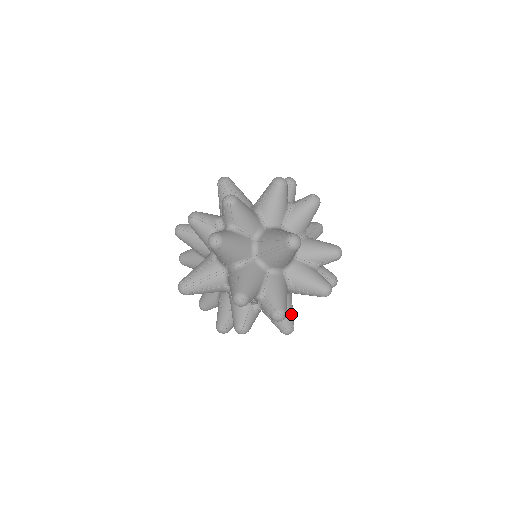
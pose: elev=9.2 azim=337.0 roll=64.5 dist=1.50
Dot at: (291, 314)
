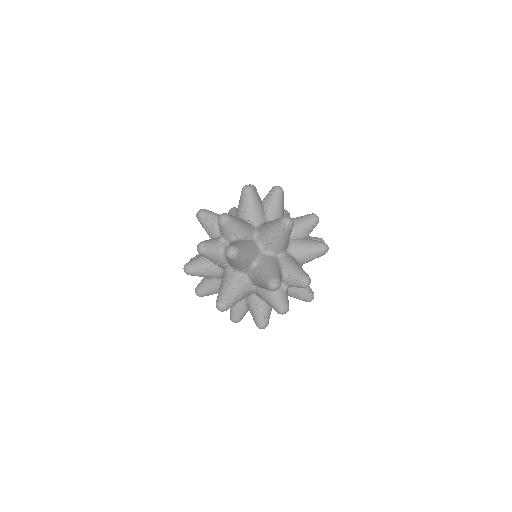
Dot at: (235, 296)
